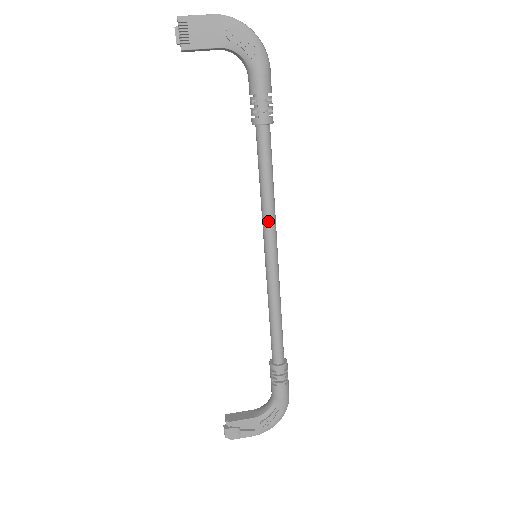
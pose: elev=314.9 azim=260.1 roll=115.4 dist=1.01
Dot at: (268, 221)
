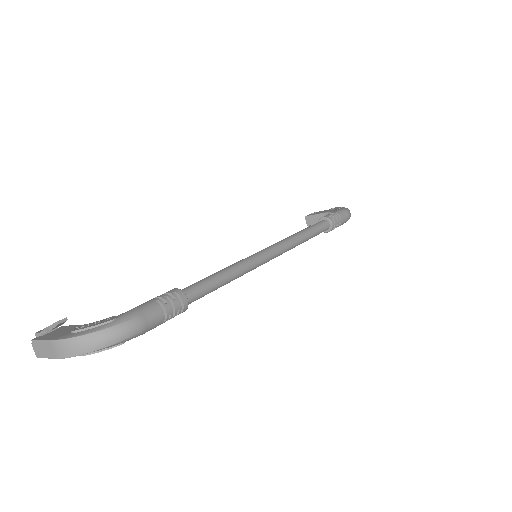
Dot at: (284, 239)
